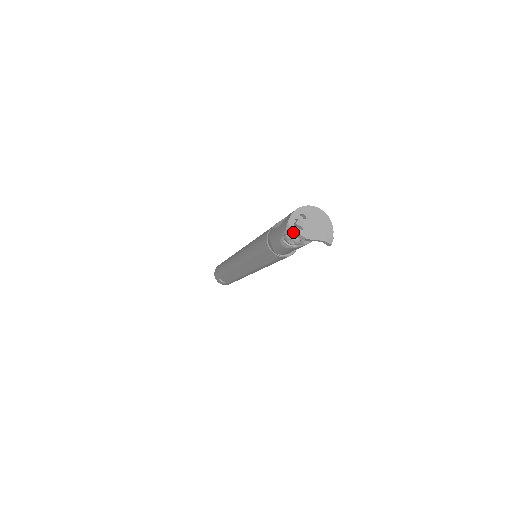
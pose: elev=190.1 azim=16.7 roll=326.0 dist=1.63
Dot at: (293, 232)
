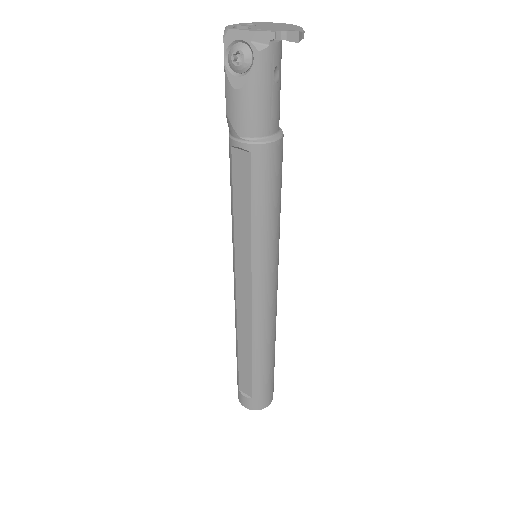
Dot at: (234, 33)
